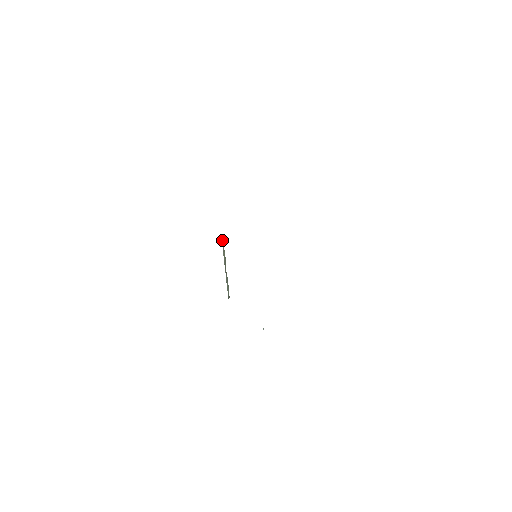
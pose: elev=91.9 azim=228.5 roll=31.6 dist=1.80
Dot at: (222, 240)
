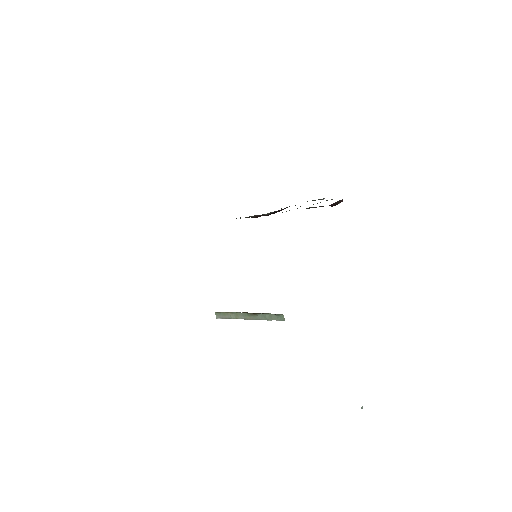
Dot at: (219, 316)
